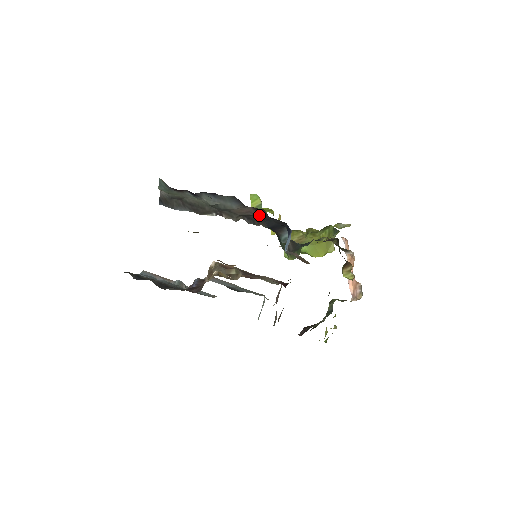
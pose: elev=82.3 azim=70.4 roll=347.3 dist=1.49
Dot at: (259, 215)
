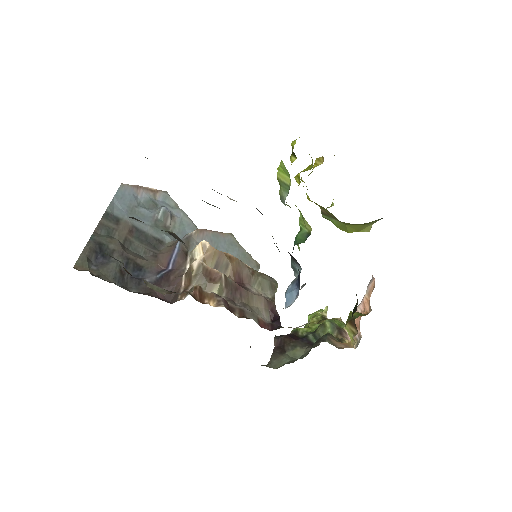
Dot at: occluded
